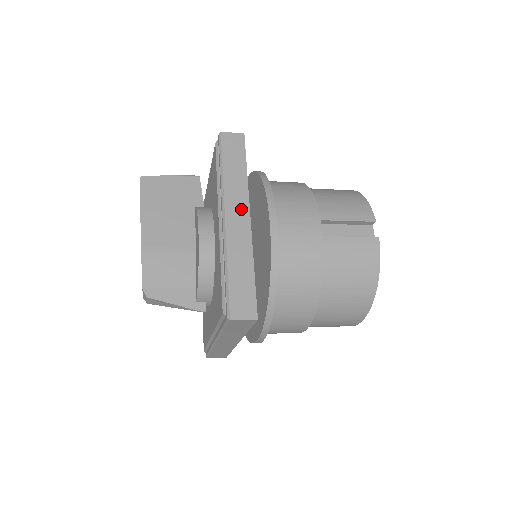
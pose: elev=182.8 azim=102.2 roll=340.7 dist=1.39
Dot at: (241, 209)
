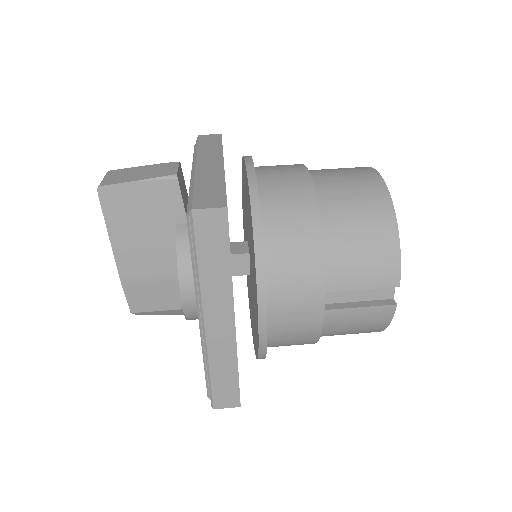
Dot at: (223, 312)
